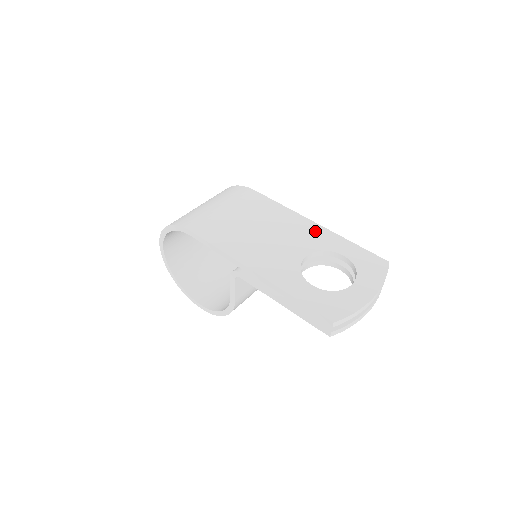
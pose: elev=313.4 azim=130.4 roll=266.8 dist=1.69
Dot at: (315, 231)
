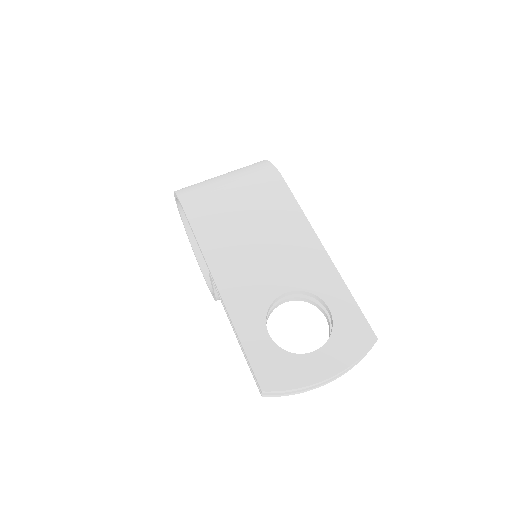
Dot at: (317, 262)
